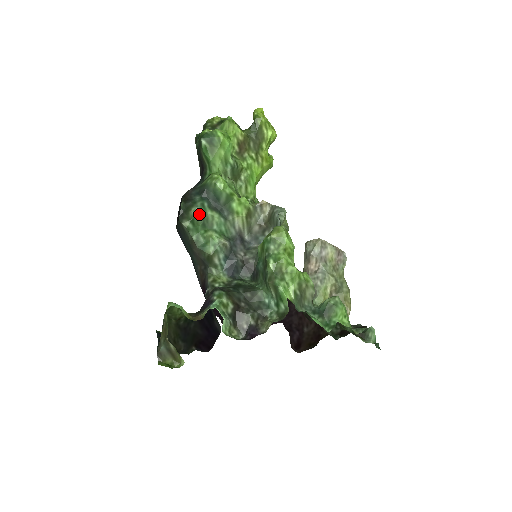
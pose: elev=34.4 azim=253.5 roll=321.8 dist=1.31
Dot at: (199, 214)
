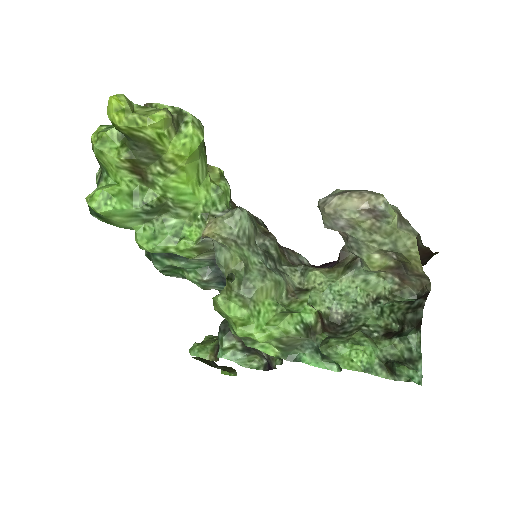
Dot at: (160, 269)
